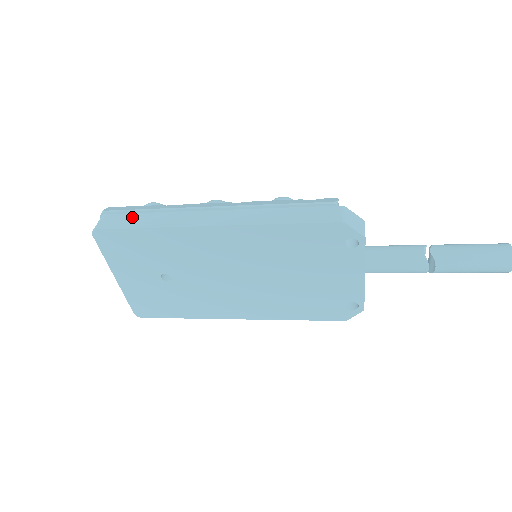
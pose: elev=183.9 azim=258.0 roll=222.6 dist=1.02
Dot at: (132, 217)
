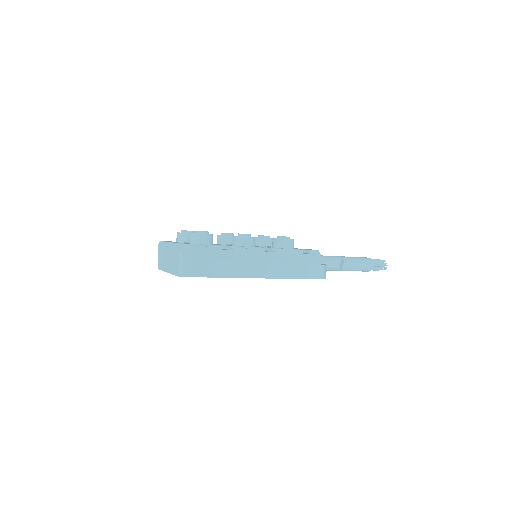
Dot at: (206, 266)
